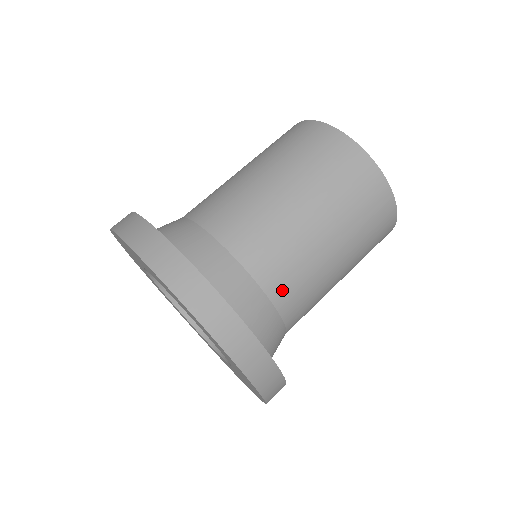
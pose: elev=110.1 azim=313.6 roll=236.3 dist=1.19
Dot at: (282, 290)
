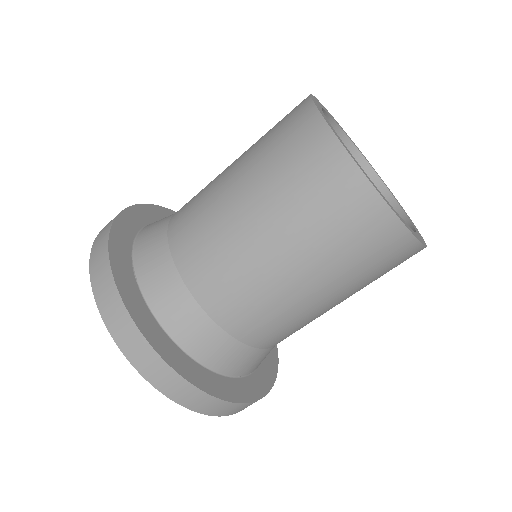
Dot at: occluded
